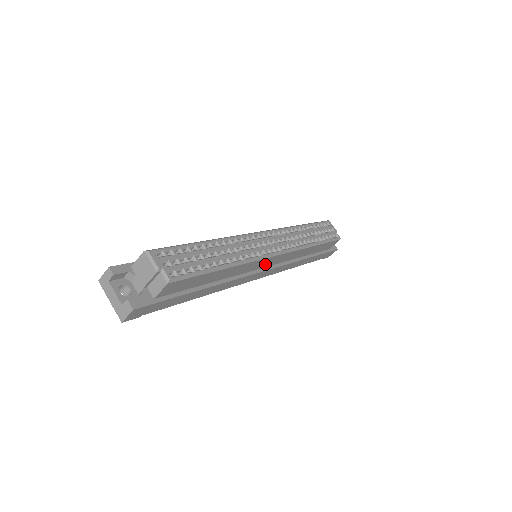
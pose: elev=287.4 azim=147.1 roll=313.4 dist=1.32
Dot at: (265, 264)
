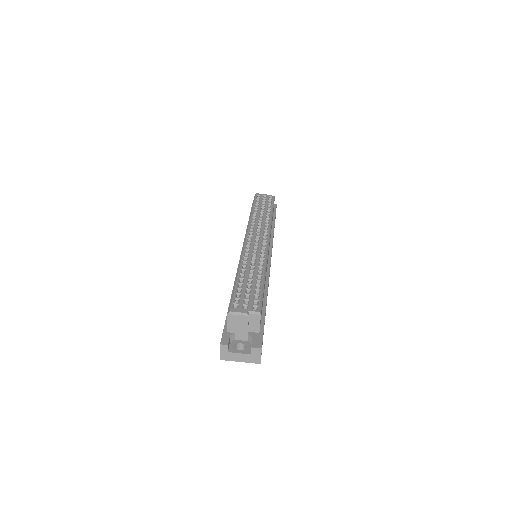
Dot at: occluded
